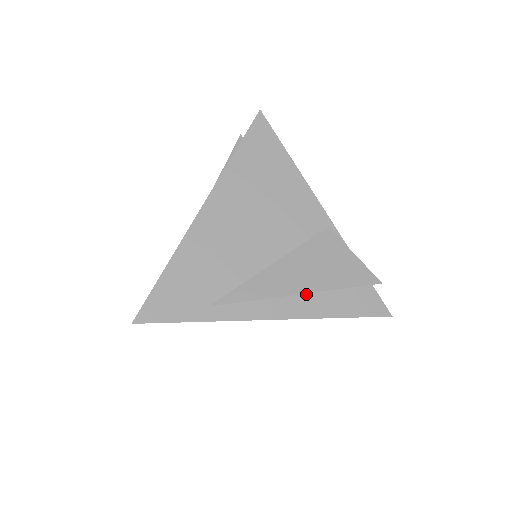
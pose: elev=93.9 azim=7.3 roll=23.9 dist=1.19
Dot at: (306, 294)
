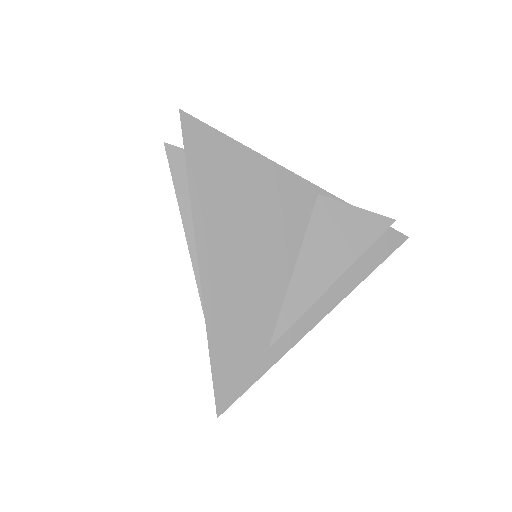
Dot at: occluded
